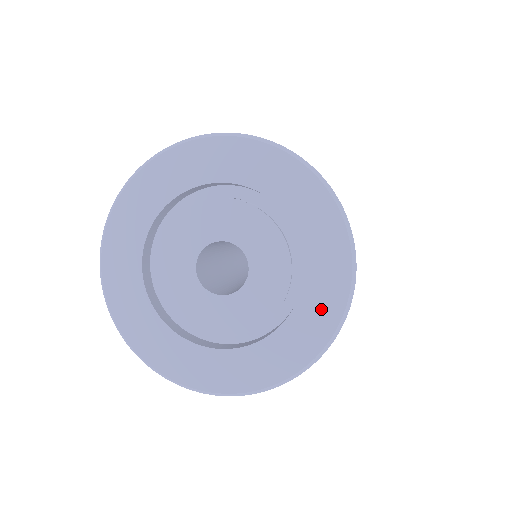
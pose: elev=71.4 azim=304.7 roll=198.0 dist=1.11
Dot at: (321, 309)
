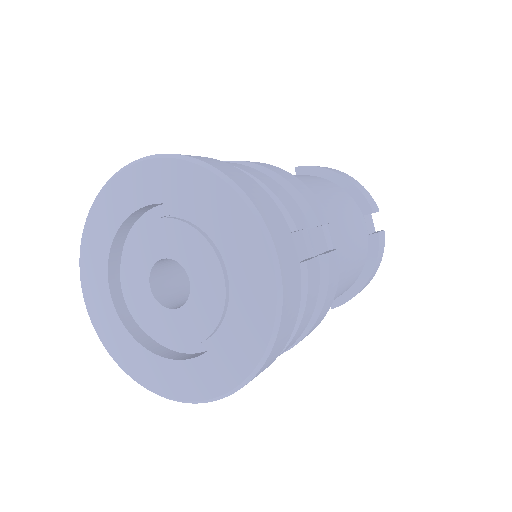
Dot at: (235, 358)
